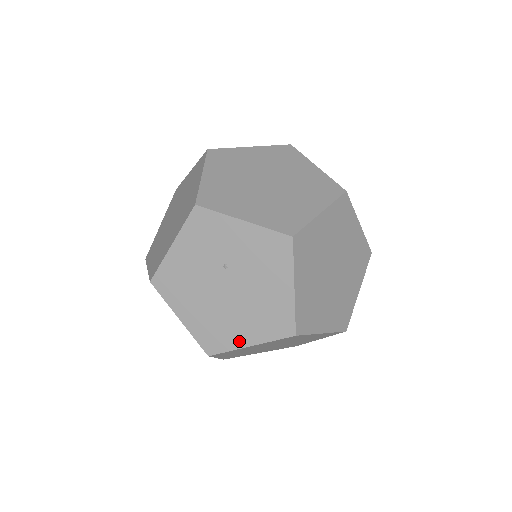
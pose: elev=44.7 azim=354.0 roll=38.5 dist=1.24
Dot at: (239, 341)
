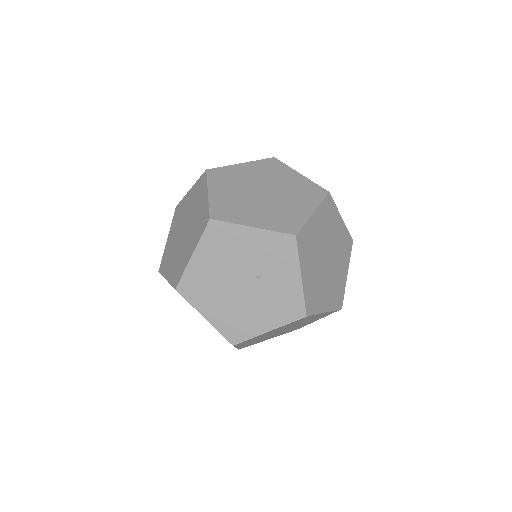
Dot at: (203, 308)
